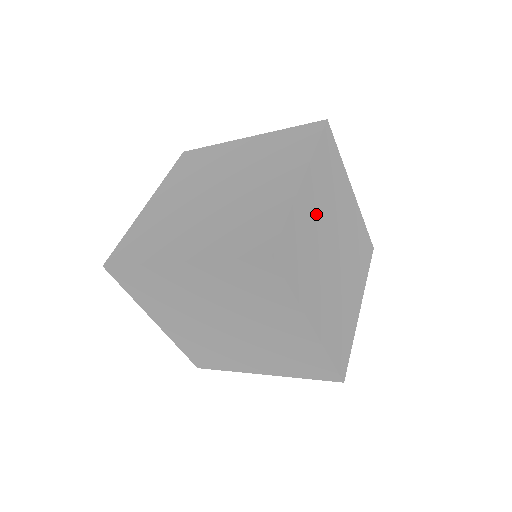
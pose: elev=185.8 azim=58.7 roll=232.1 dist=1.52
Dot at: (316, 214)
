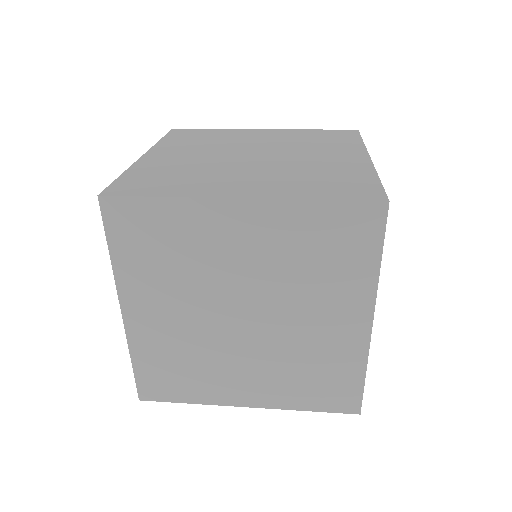
Dot at: occluded
